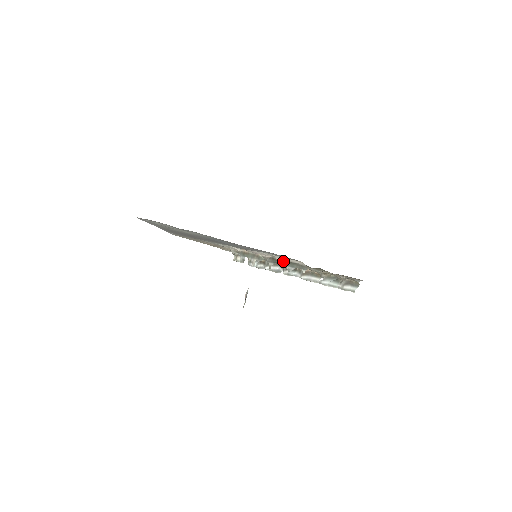
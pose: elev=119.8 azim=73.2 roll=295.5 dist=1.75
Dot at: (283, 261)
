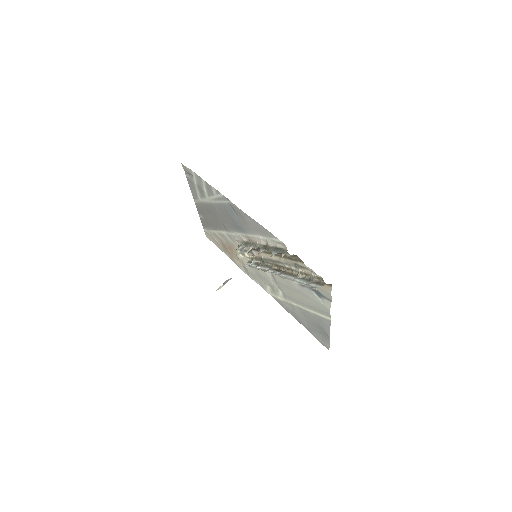
Dot at: (272, 247)
